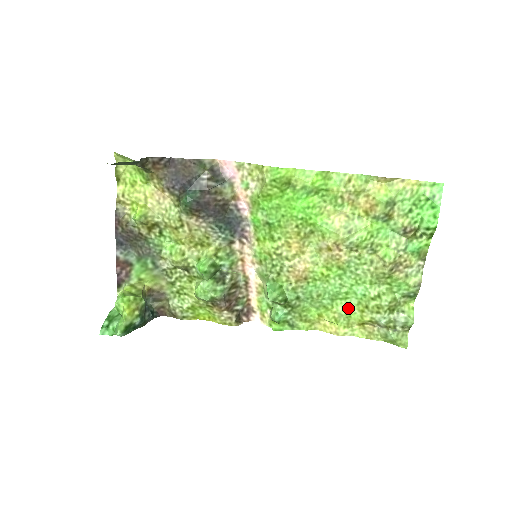
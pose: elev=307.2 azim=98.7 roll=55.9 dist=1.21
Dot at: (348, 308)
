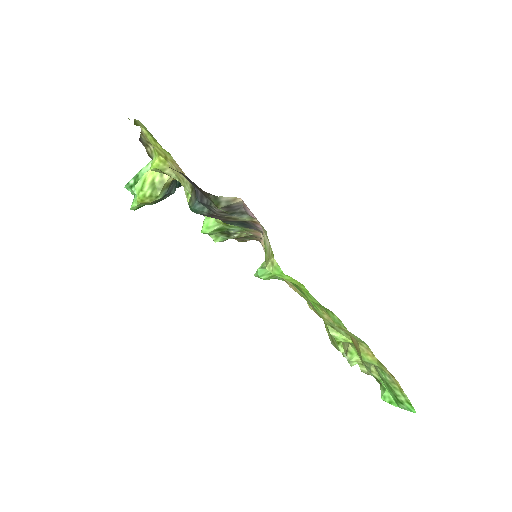
Dot at: occluded
